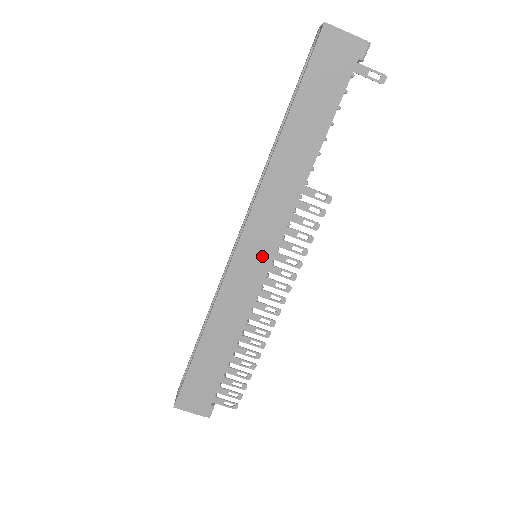
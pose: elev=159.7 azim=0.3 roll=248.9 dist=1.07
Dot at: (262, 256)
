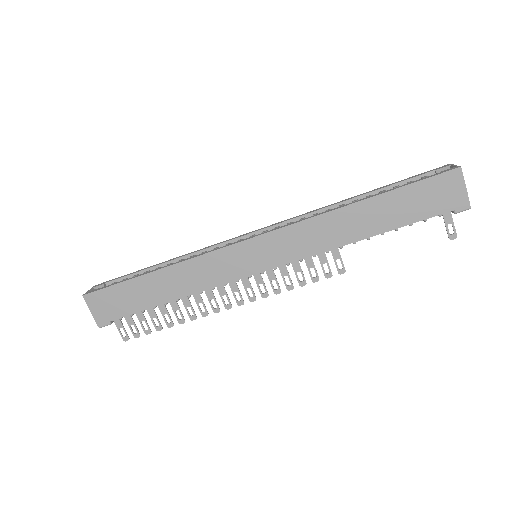
Dot at: (262, 261)
